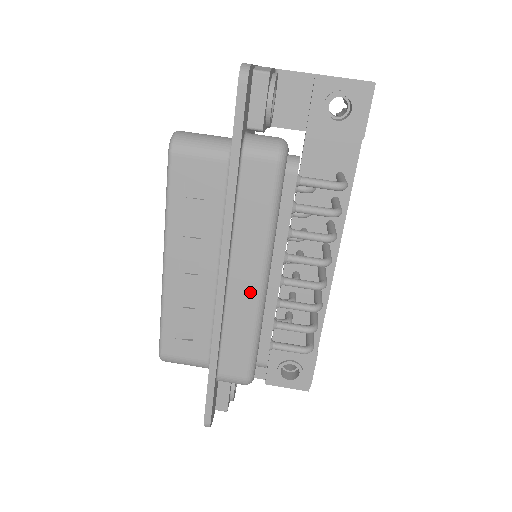
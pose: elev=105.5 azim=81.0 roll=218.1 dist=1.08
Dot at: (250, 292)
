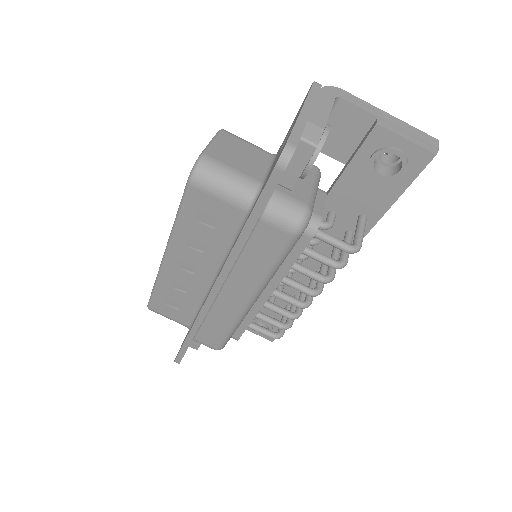
Dot at: (236, 305)
